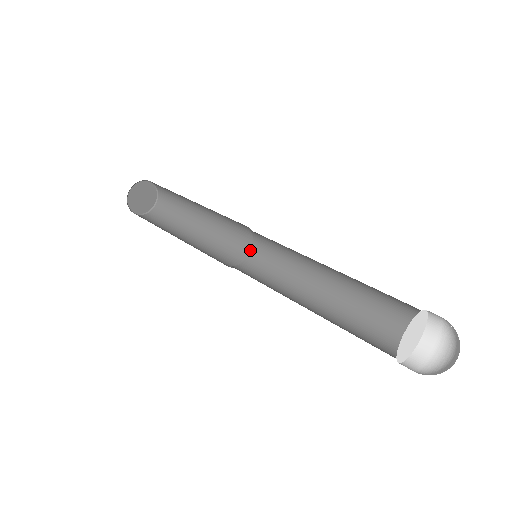
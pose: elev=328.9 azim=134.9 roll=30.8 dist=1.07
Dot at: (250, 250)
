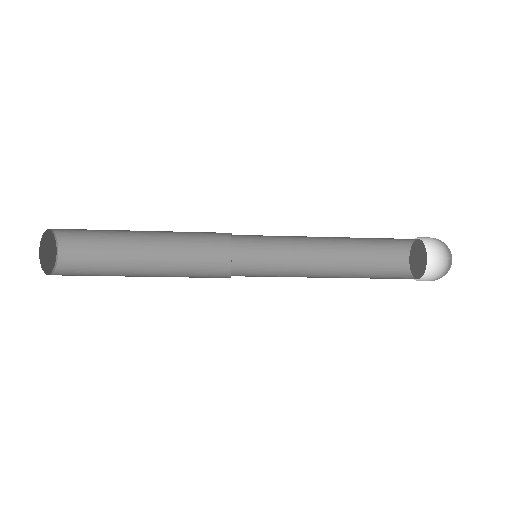
Dot at: (228, 273)
